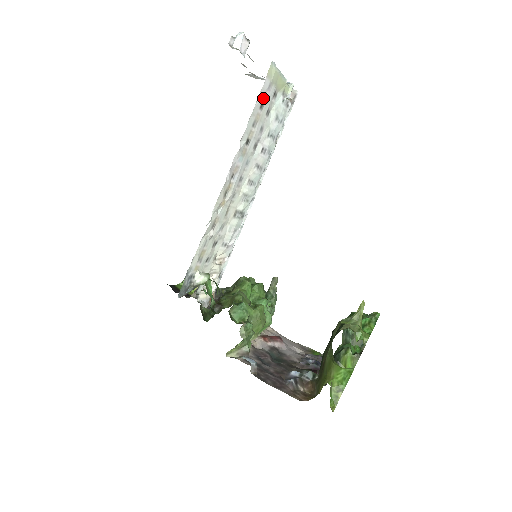
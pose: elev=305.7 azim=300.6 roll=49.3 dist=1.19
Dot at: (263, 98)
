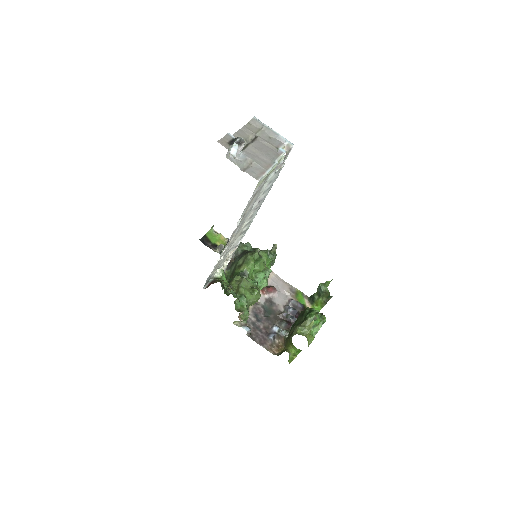
Dot at: (254, 195)
